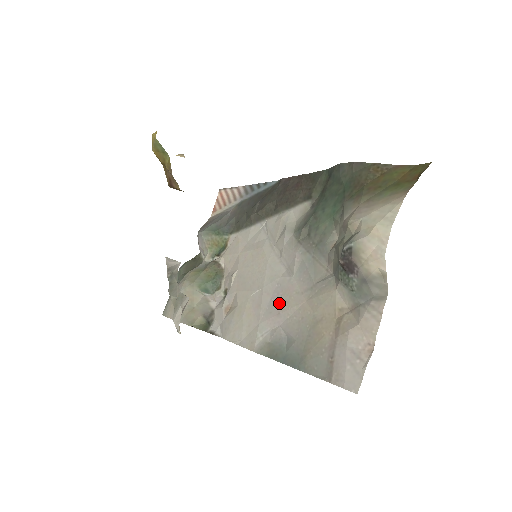
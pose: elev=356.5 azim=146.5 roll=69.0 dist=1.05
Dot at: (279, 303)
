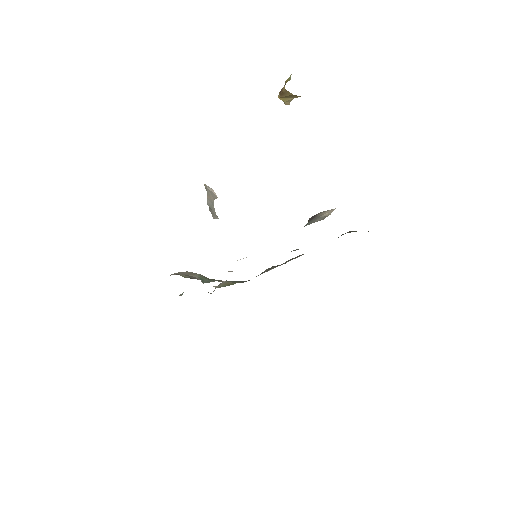
Dot at: occluded
